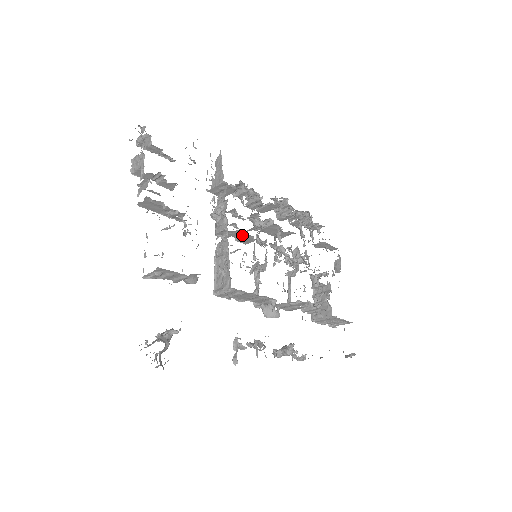
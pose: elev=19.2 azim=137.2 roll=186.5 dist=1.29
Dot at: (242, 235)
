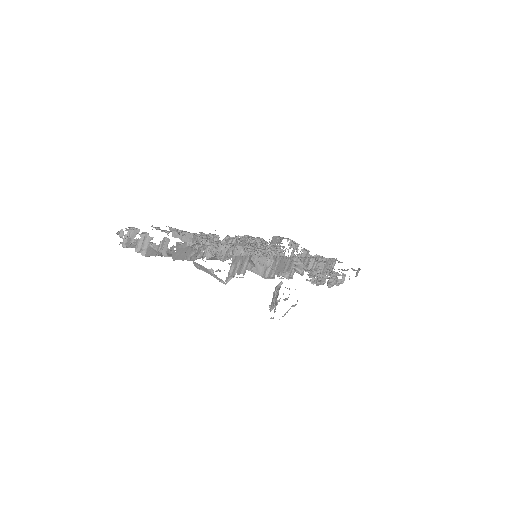
Dot at: occluded
